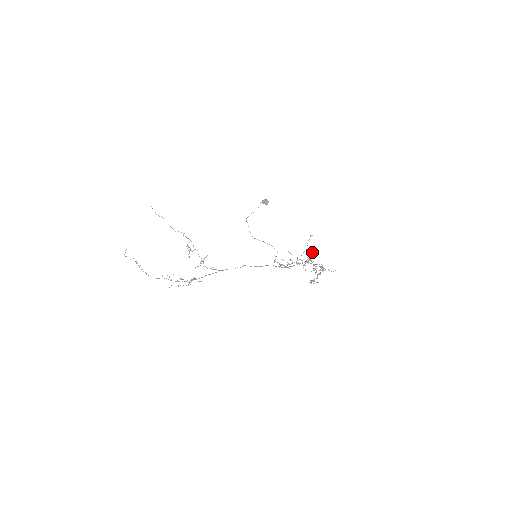
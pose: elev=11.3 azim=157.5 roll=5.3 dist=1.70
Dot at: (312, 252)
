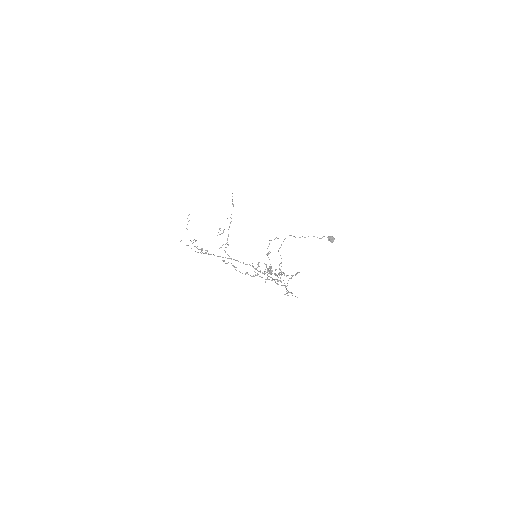
Dot at: (296, 273)
